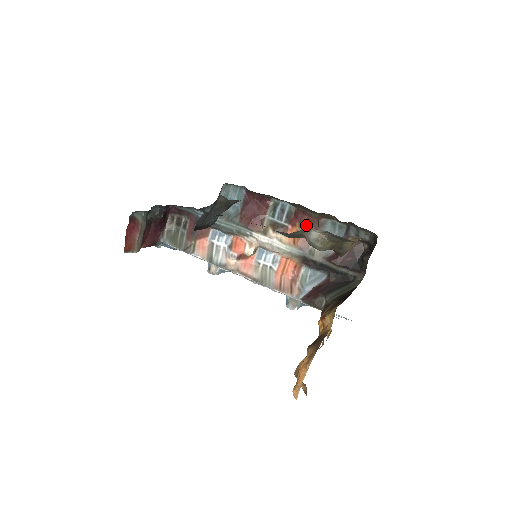
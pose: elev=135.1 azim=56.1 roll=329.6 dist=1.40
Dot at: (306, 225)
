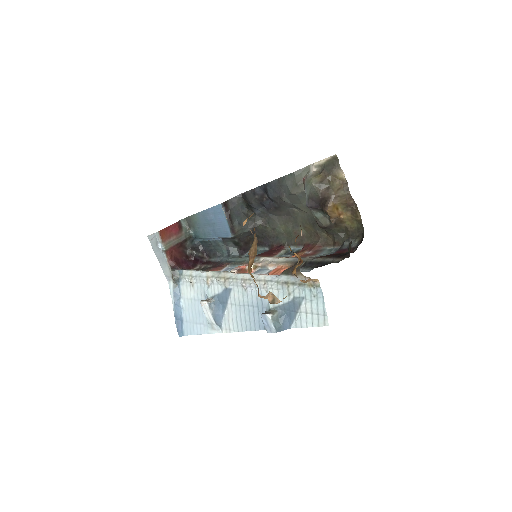
Dot at: (307, 252)
